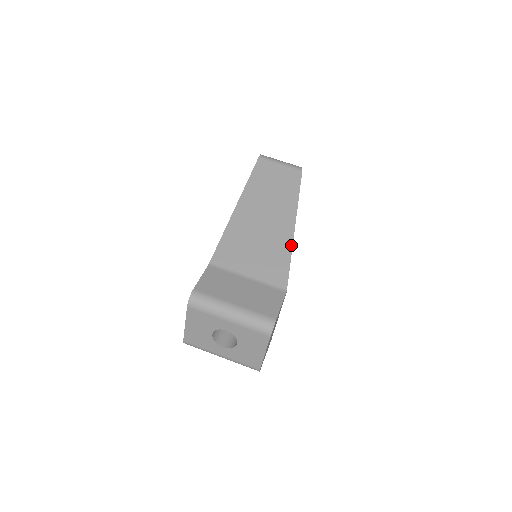
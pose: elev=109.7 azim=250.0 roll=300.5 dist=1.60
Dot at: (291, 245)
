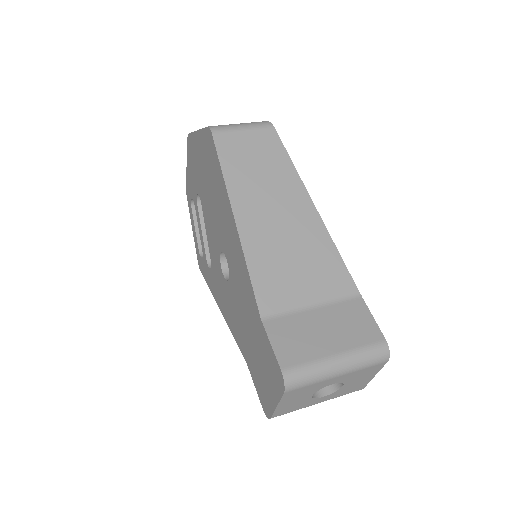
Dot at: (328, 235)
